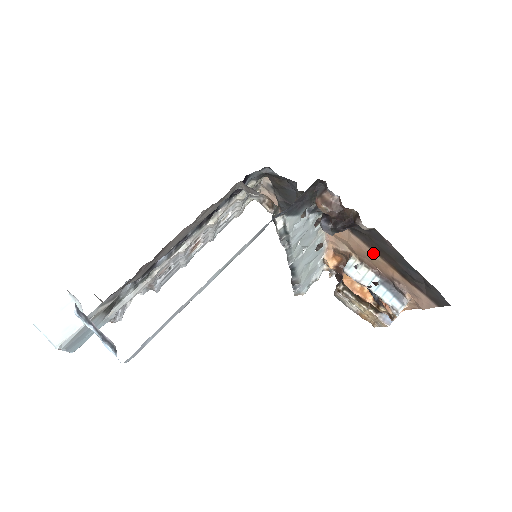
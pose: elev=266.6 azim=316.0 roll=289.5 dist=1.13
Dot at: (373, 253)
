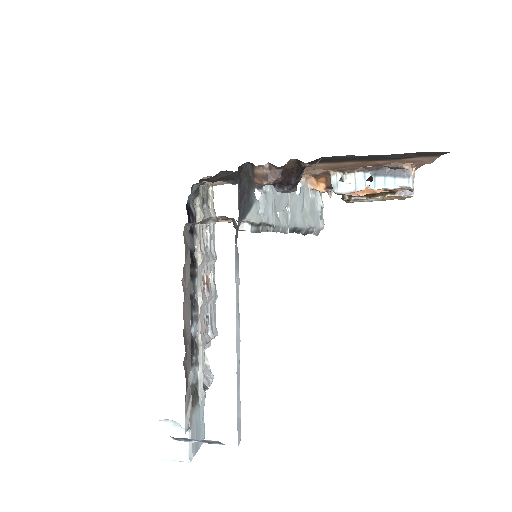
Dot at: (344, 163)
